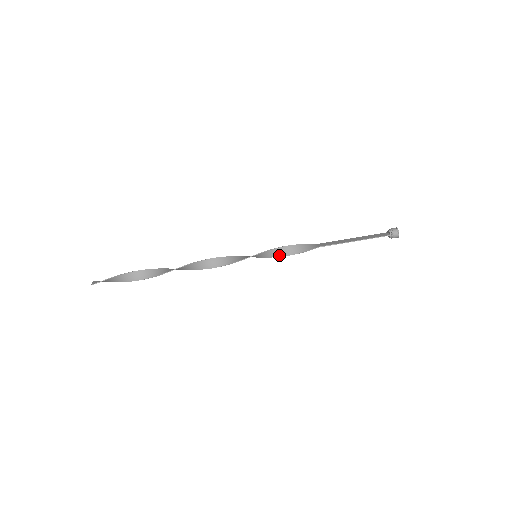
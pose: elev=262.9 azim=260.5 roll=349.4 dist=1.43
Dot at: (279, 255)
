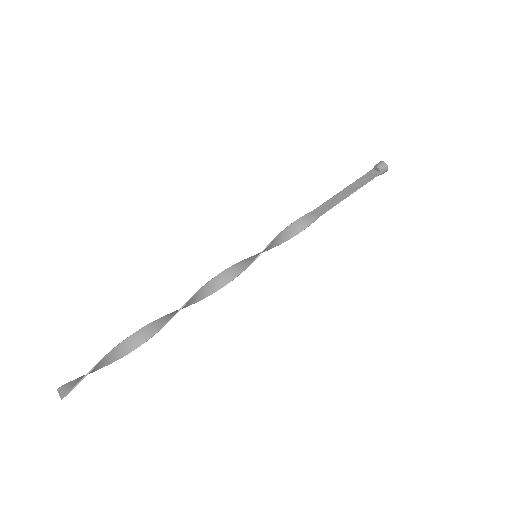
Dot at: (279, 243)
